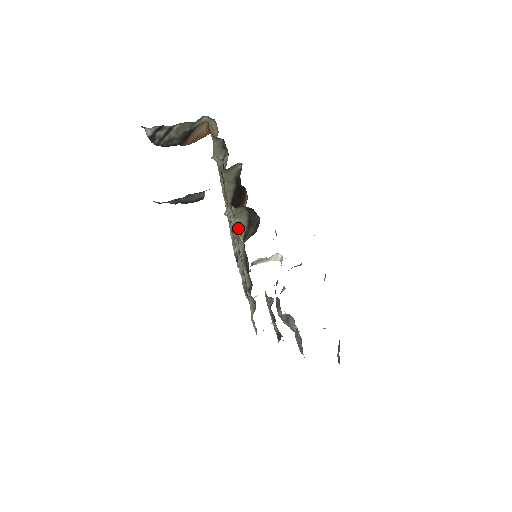
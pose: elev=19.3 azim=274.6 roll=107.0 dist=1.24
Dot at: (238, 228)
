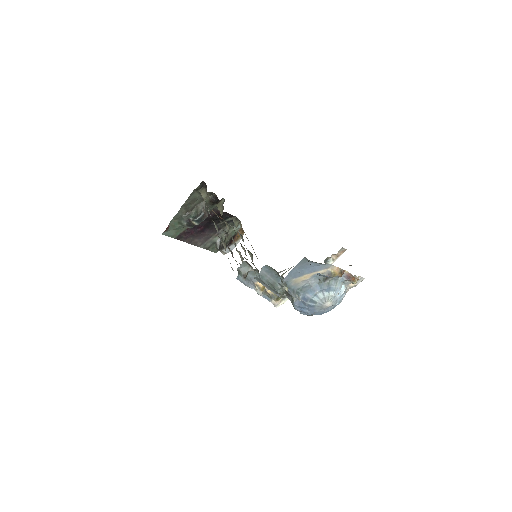
Dot at: (204, 199)
